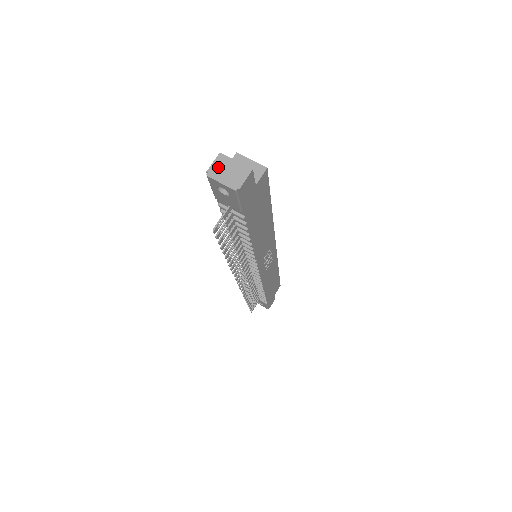
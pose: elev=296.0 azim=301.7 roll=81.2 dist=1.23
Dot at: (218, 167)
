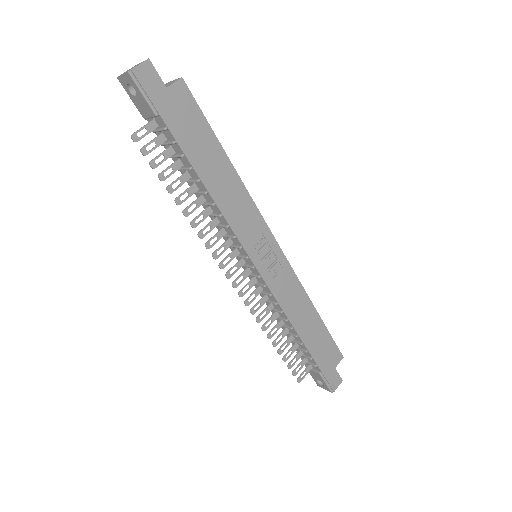
Dot at: occluded
